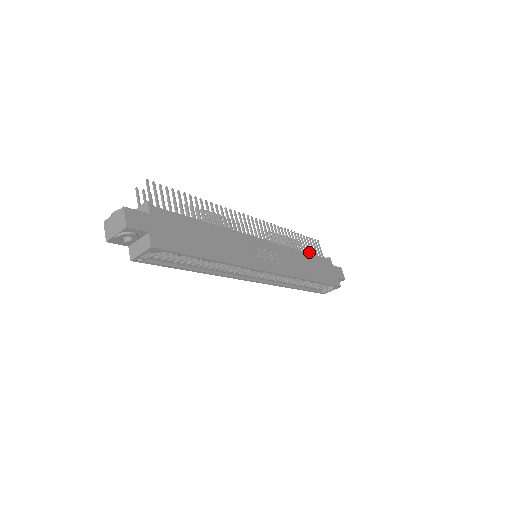
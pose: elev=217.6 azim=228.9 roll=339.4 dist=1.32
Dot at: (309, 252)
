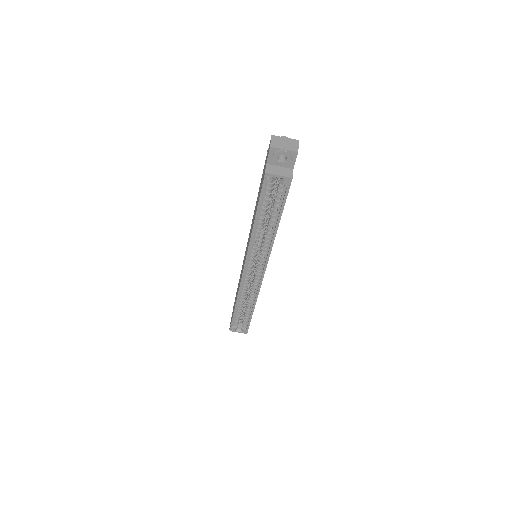
Dot at: occluded
